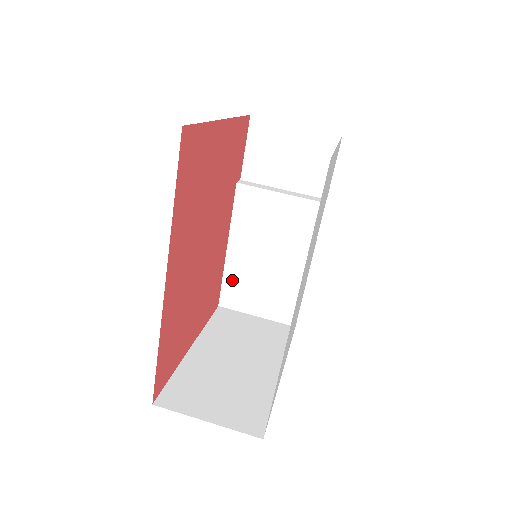
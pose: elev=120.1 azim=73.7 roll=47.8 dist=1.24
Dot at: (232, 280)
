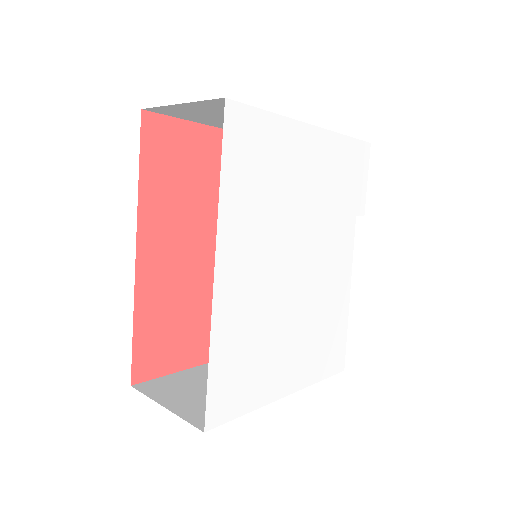
Dot at: occluded
